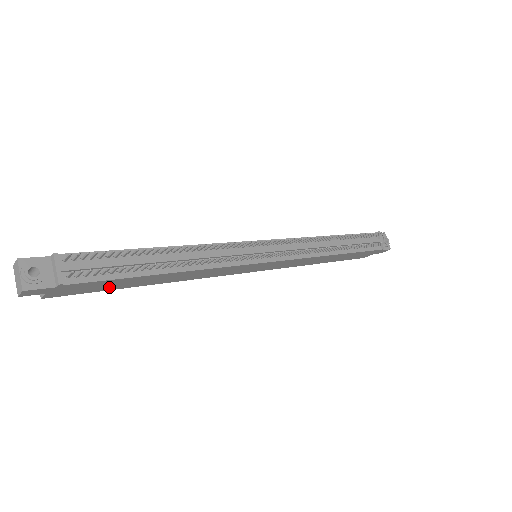
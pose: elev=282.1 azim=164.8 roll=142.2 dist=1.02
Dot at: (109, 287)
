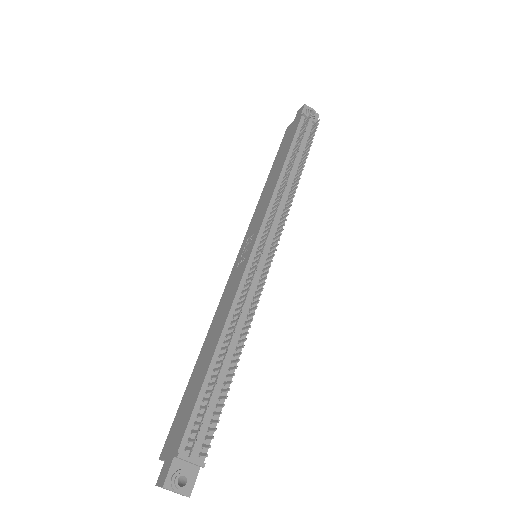
Dot at: occluded
